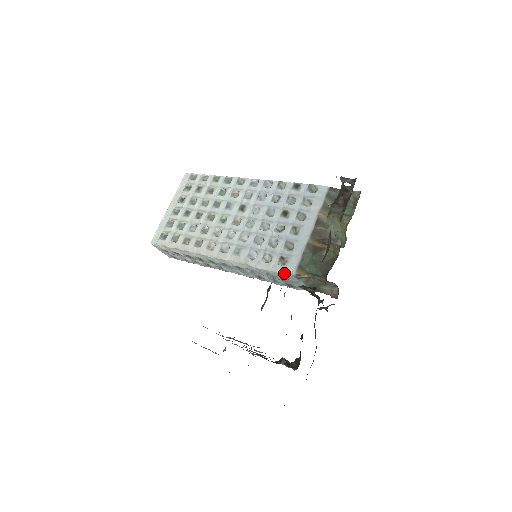
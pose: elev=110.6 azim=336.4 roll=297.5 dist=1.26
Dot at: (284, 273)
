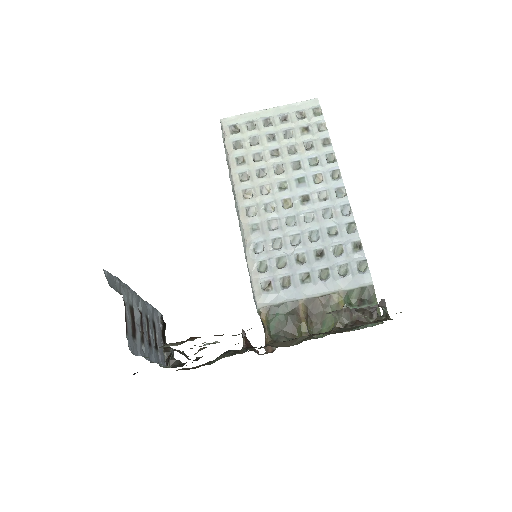
Dot at: (255, 295)
